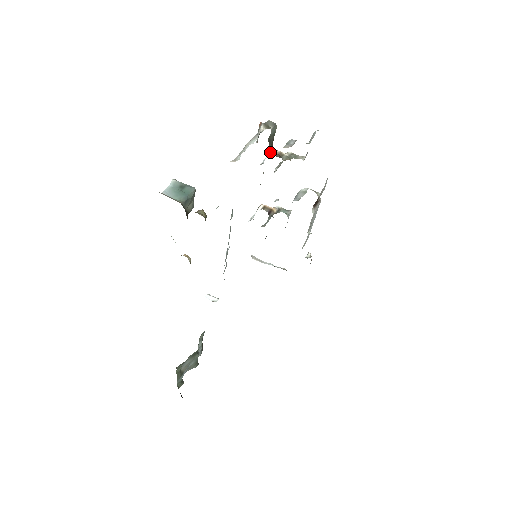
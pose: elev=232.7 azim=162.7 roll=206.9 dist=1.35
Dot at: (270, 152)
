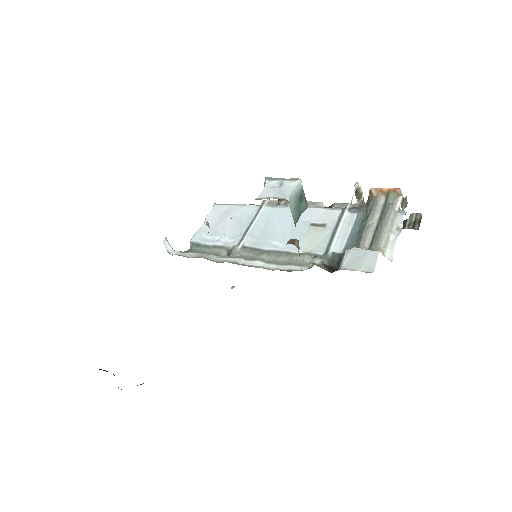
Dot at: (357, 185)
